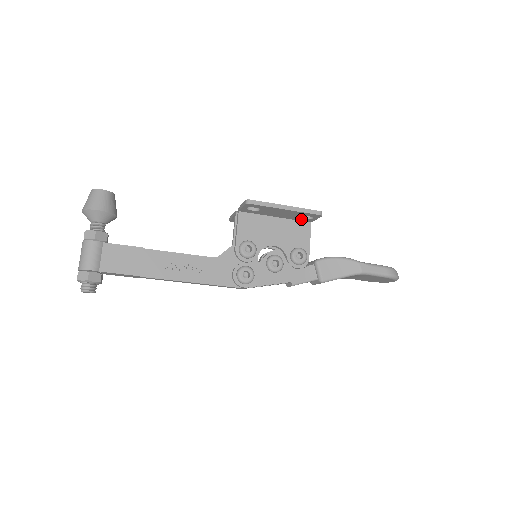
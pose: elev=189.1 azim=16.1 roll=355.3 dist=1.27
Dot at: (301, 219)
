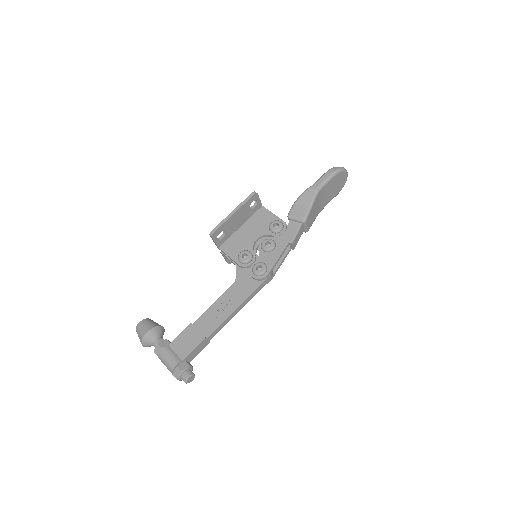
Dot at: (254, 210)
